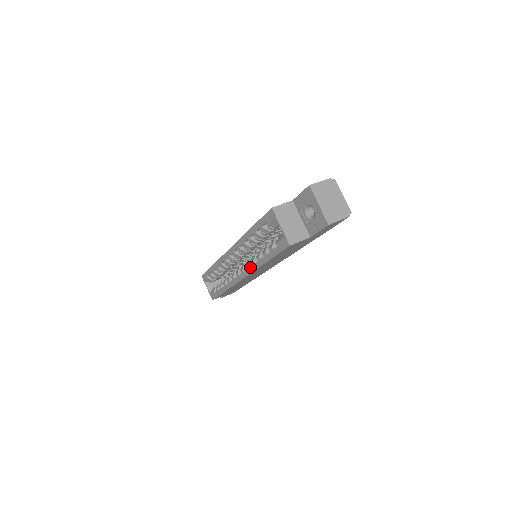
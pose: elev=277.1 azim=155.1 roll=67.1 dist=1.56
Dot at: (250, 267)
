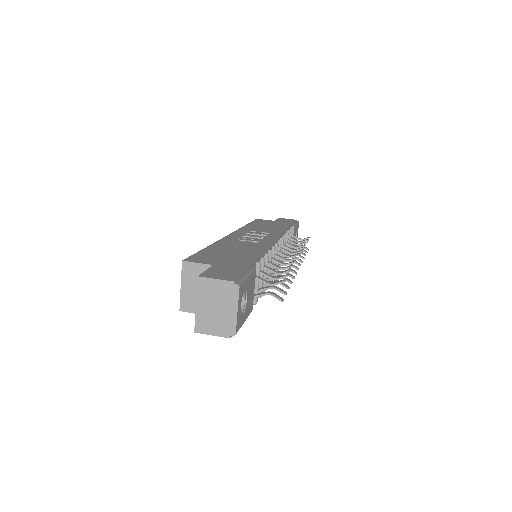
Dot at: occluded
